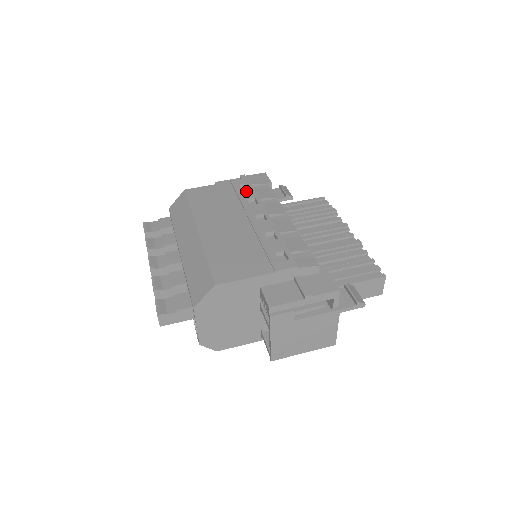
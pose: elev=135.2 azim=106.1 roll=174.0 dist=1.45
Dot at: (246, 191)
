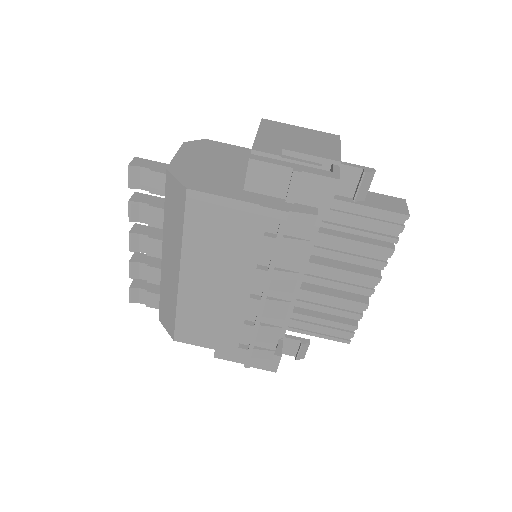
Dot at: (267, 241)
